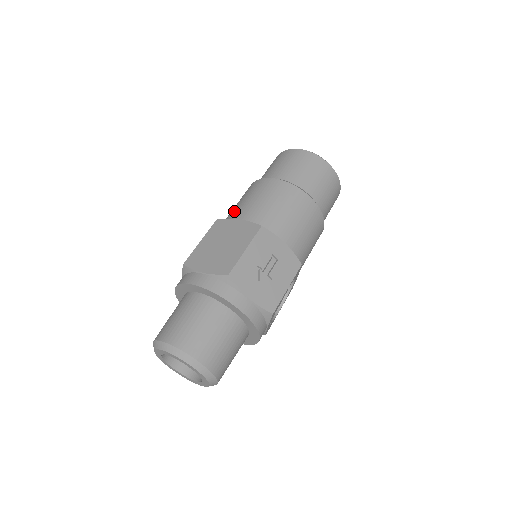
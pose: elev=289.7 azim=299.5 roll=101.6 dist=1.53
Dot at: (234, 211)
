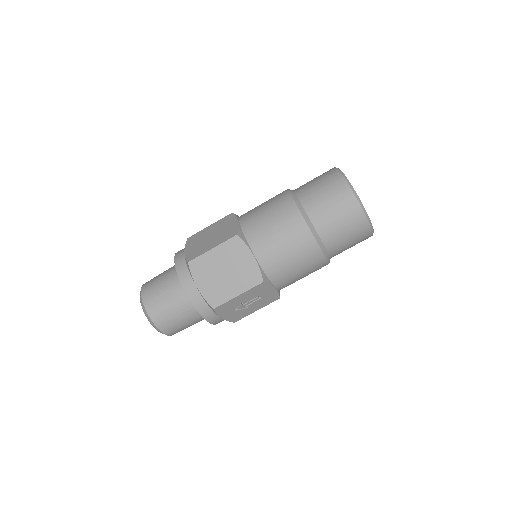
Dot at: (257, 233)
